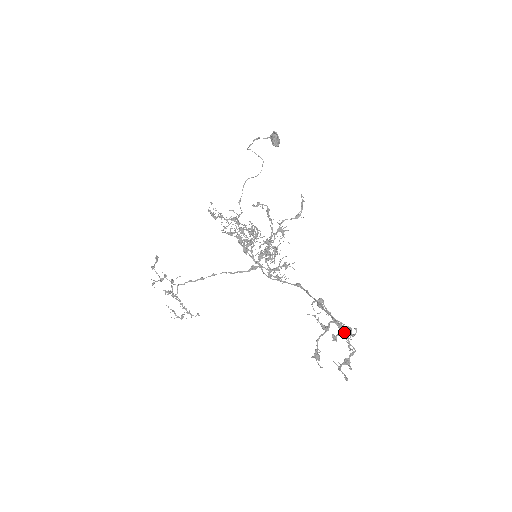
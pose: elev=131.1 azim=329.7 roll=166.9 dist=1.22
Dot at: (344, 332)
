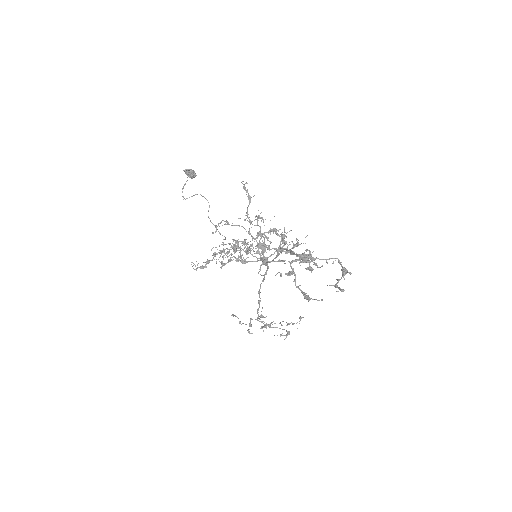
Dot at: (303, 261)
